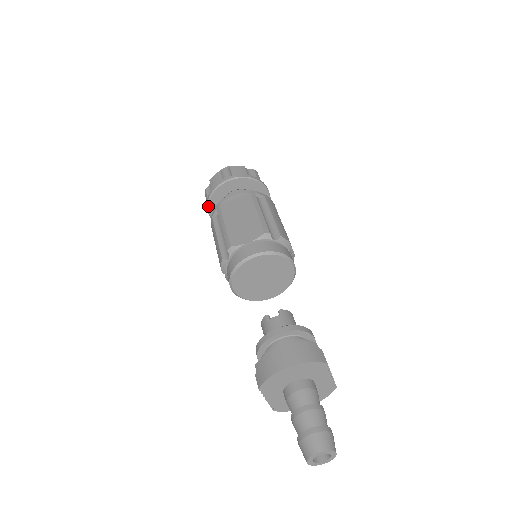
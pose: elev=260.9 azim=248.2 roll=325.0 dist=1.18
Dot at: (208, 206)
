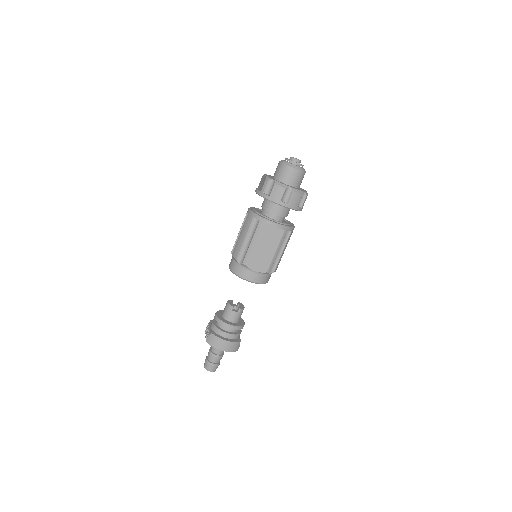
Dot at: (259, 195)
